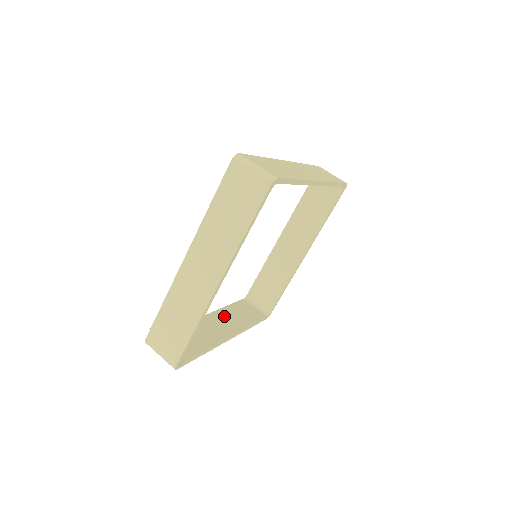
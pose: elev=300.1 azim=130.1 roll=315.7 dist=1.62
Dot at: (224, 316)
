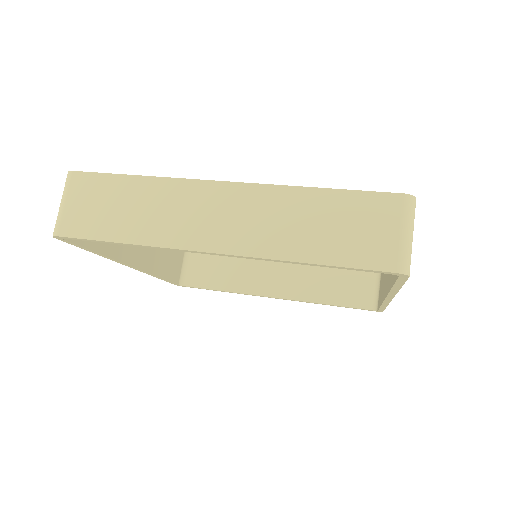
Dot at: (303, 272)
